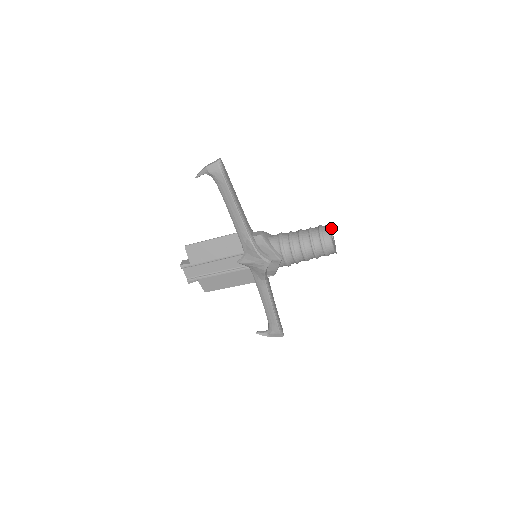
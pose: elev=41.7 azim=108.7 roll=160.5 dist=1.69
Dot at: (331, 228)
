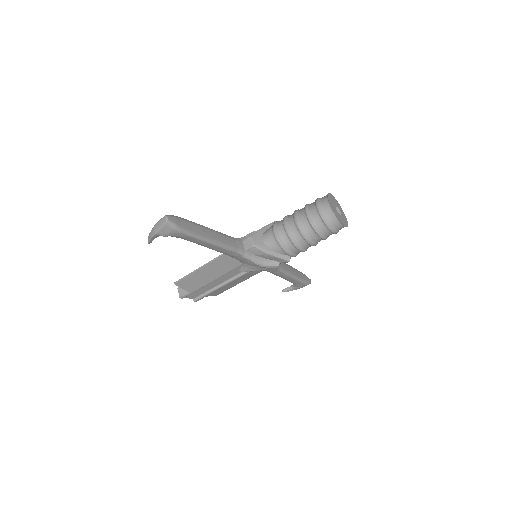
Dot at: (329, 193)
